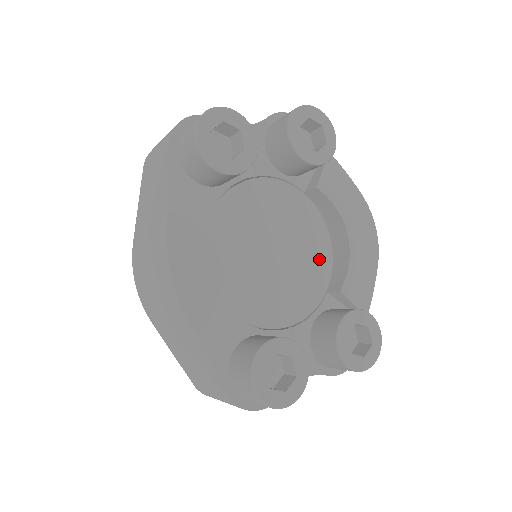
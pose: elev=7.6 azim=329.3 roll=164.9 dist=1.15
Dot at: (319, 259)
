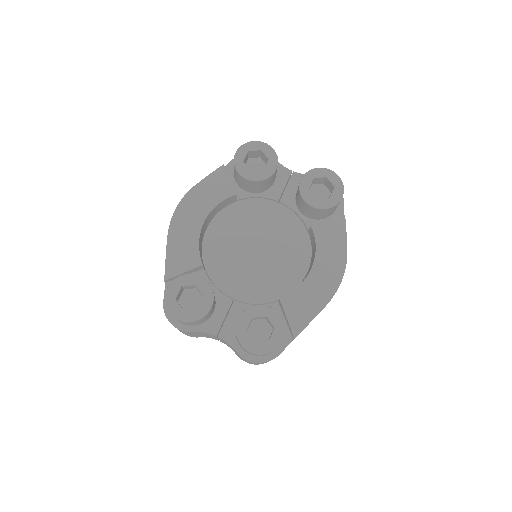
Dot at: (288, 277)
